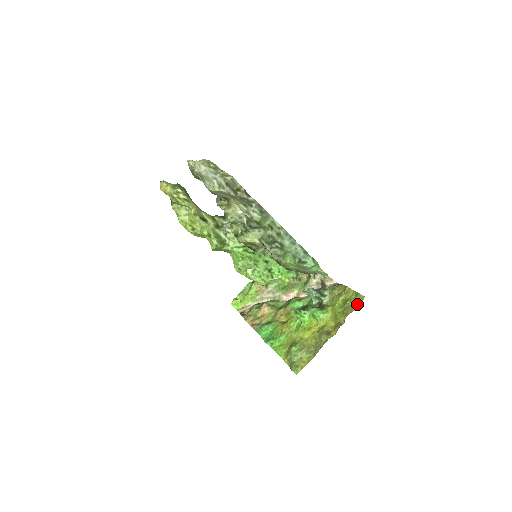
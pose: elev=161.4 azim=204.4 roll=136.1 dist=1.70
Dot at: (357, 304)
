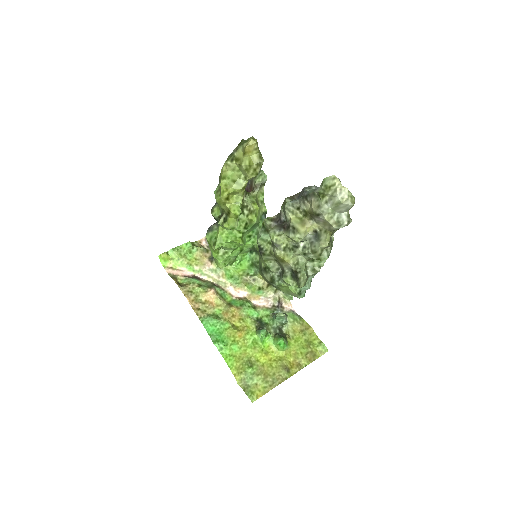
Dot at: (319, 353)
